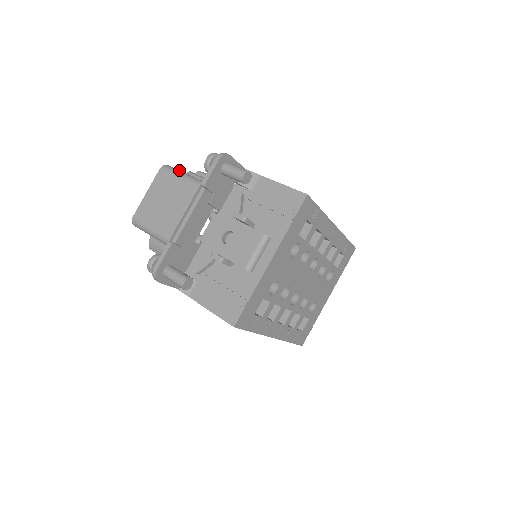
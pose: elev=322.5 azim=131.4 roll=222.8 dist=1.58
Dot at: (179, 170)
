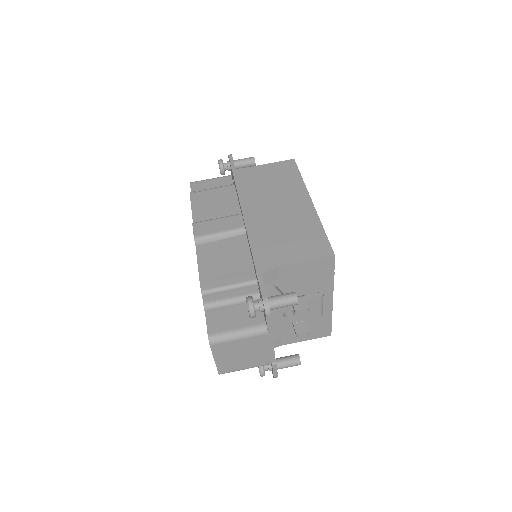
Dot at: (227, 333)
